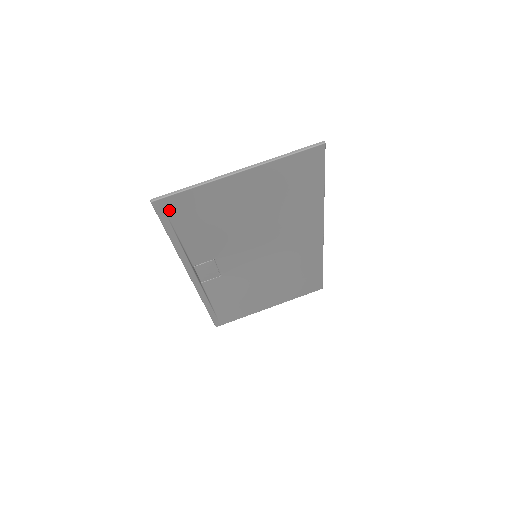
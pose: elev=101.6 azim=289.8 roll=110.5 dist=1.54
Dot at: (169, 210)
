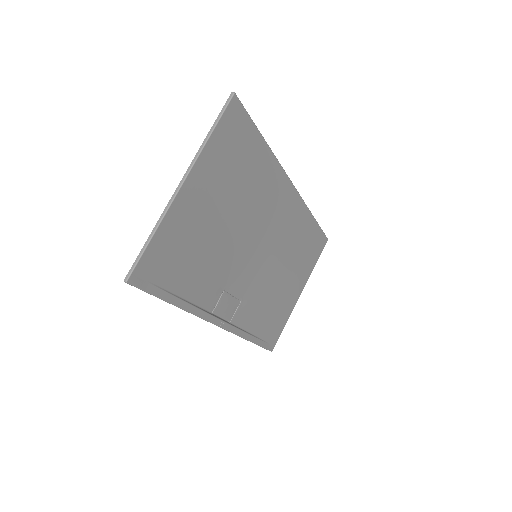
Dot at: (149, 276)
